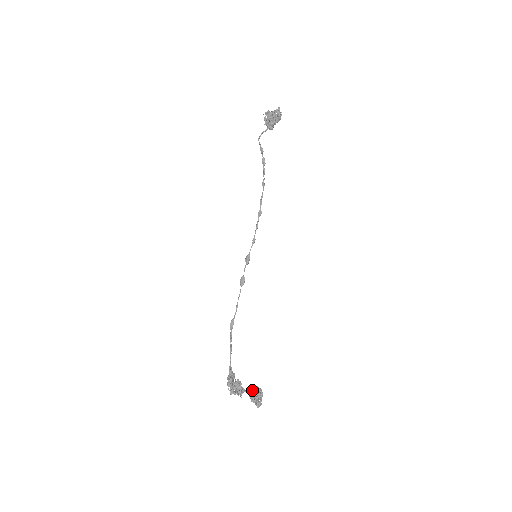
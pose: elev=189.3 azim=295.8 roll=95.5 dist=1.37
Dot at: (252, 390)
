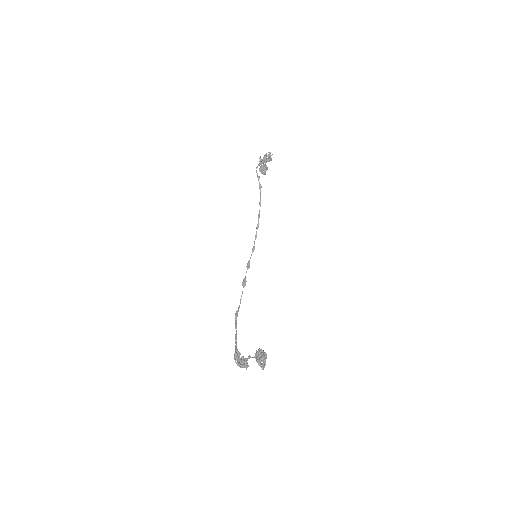
Dot at: (257, 352)
